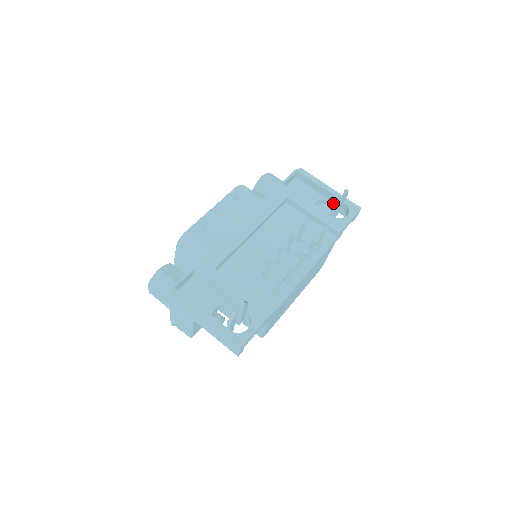
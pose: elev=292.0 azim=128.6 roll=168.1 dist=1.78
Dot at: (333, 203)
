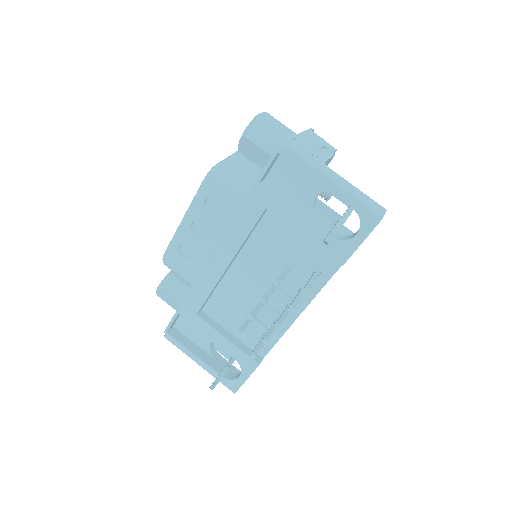
Dot at: occluded
